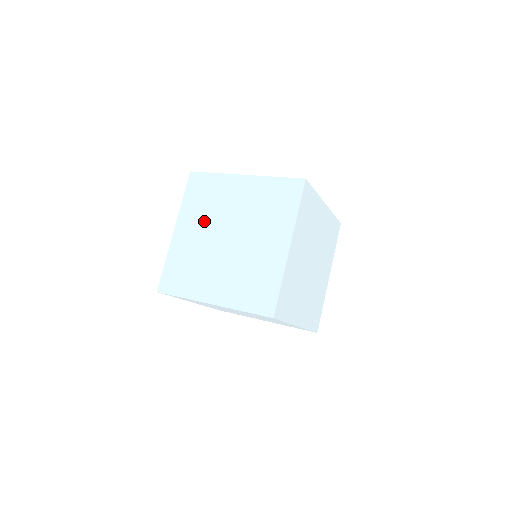
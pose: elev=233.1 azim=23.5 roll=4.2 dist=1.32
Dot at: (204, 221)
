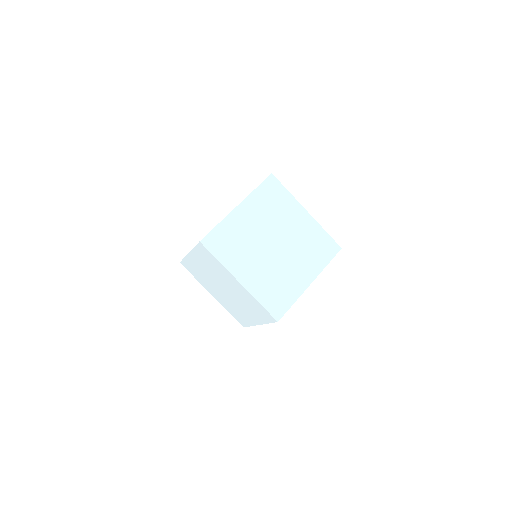
Dot at: occluded
